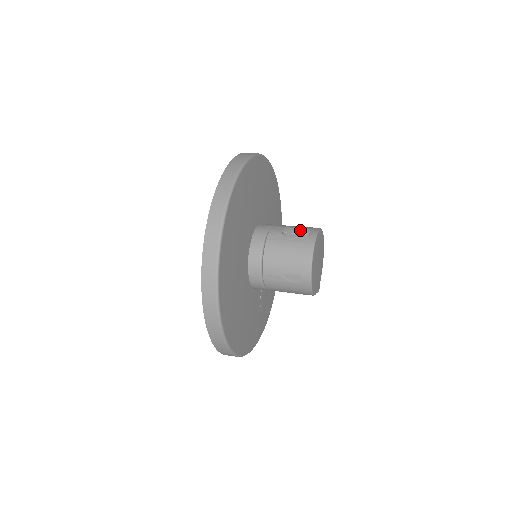
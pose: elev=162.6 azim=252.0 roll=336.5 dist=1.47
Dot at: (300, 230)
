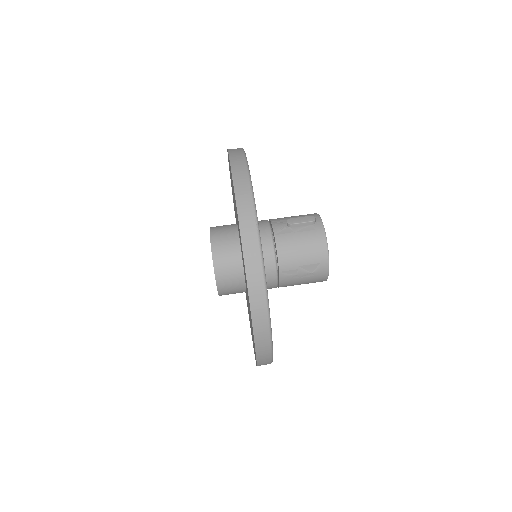
Dot at: (305, 218)
